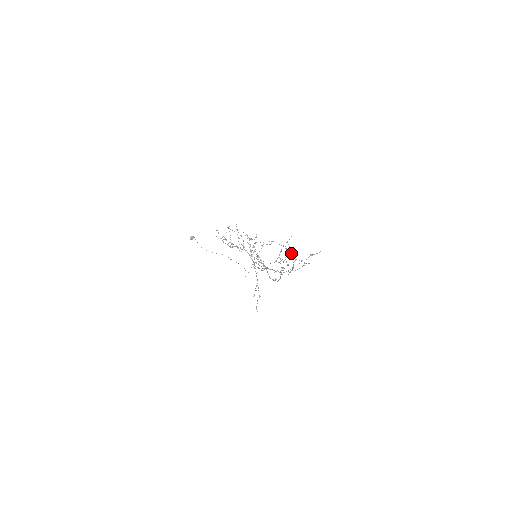
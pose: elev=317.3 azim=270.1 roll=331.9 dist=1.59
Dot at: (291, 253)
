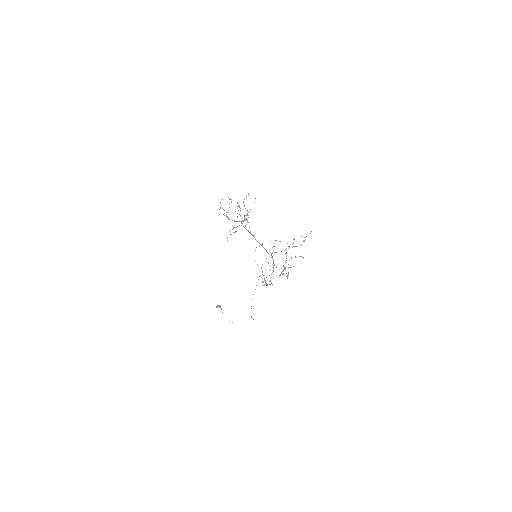
Dot at: occluded
